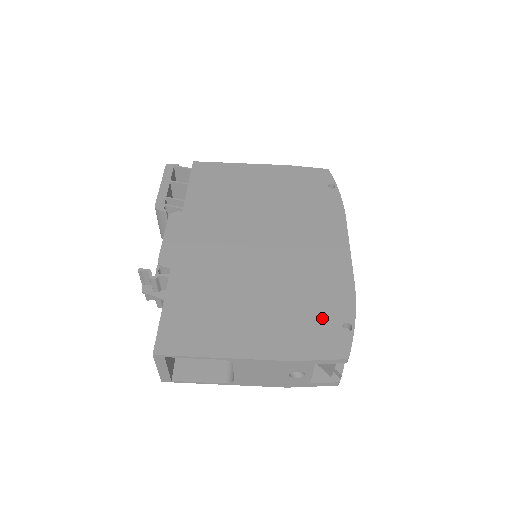
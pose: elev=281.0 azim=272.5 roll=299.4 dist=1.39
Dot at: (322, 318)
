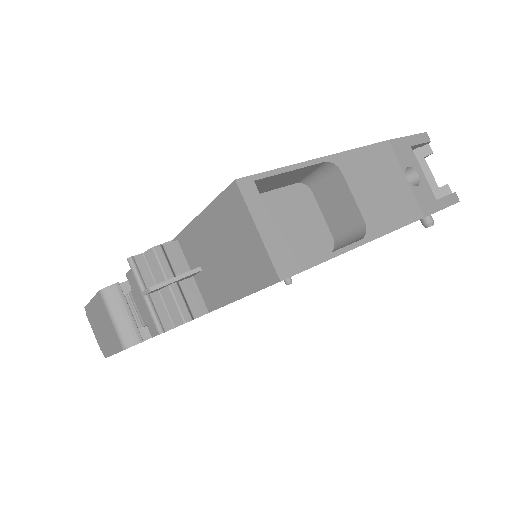
Dot at: occluded
